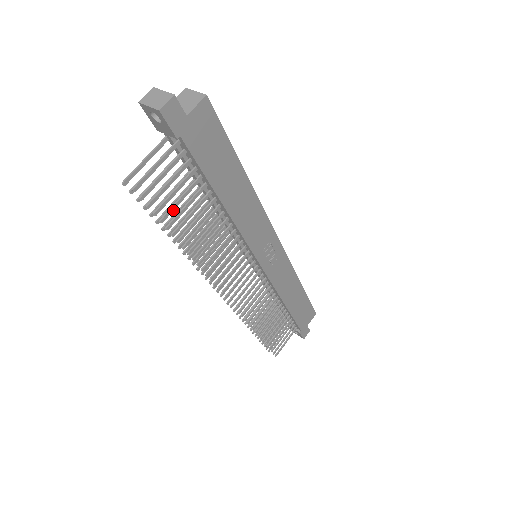
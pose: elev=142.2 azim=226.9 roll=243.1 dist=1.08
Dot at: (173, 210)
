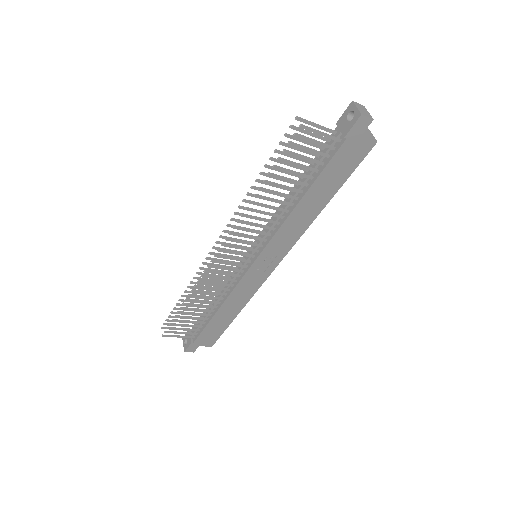
Dot at: (289, 163)
